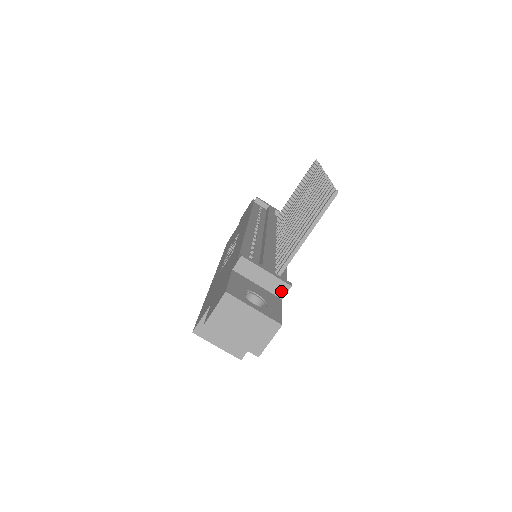
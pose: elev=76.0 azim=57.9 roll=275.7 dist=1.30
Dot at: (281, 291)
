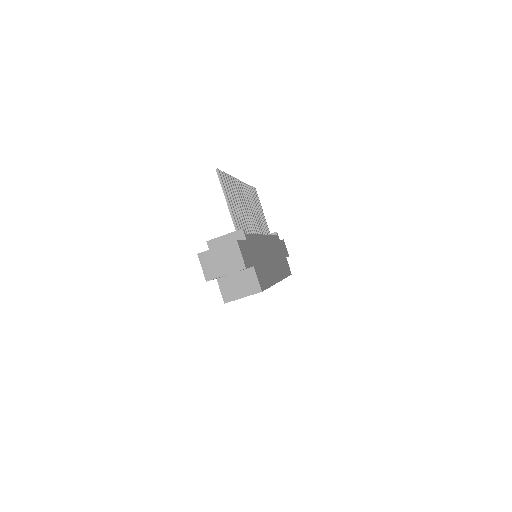
Dot at: (241, 237)
